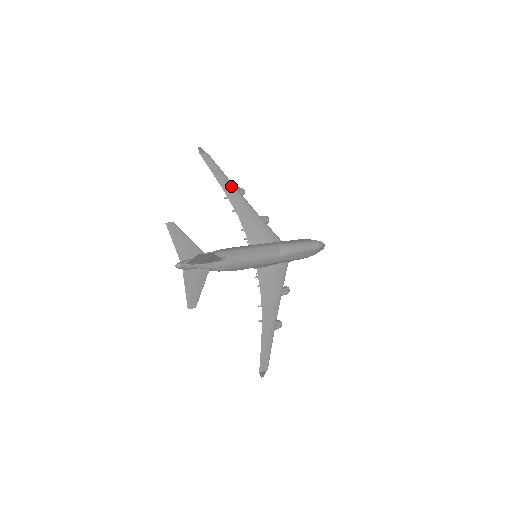
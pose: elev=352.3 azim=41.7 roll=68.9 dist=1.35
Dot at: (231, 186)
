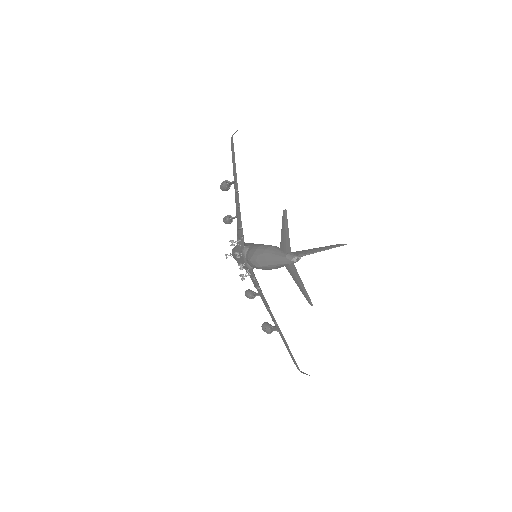
Dot at: (235, 179)
